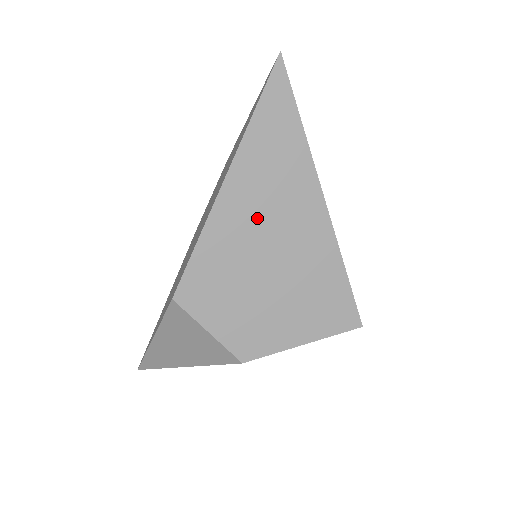
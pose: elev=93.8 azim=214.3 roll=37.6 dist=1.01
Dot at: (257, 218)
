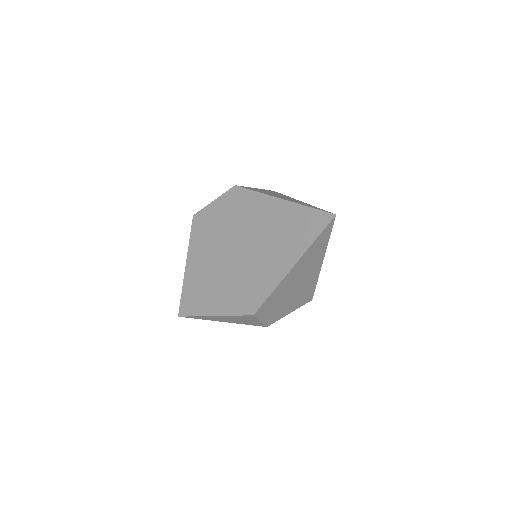
Dot at: (297, 277)
